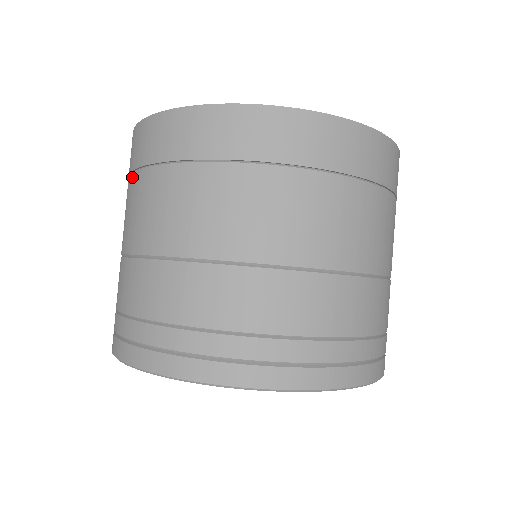
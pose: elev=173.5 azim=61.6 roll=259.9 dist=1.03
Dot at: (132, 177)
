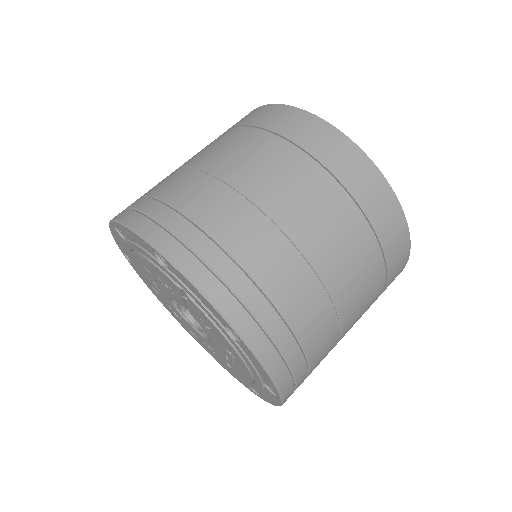
Dot at: occluded
